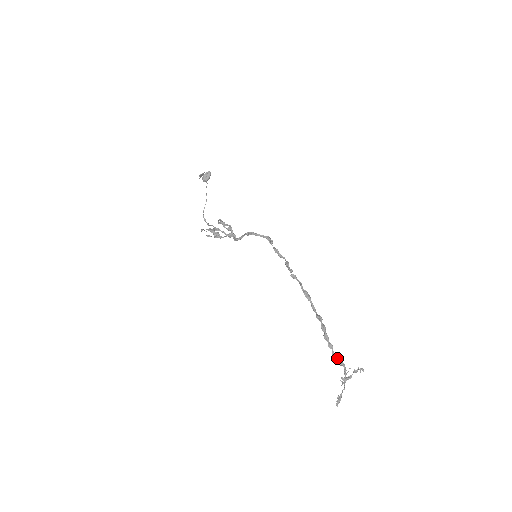
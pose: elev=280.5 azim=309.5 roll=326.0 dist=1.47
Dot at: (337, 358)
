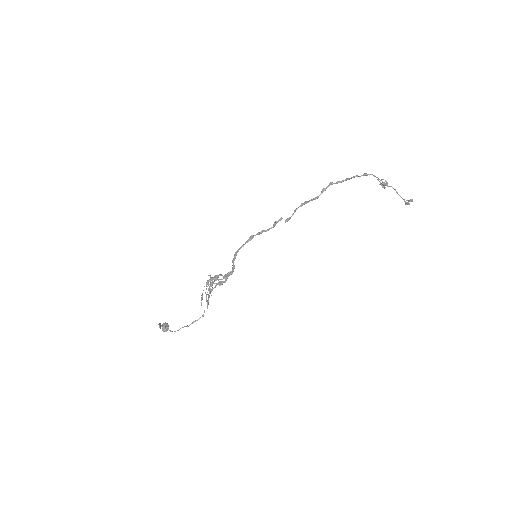
Dot at: (360, 176)
